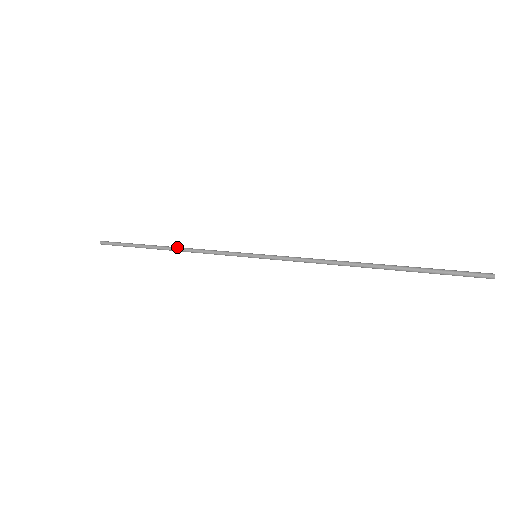
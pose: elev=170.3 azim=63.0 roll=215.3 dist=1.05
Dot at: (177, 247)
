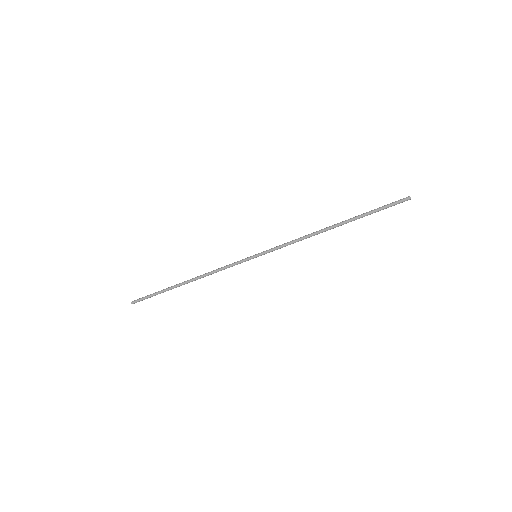
Dot at: (195, 277)
